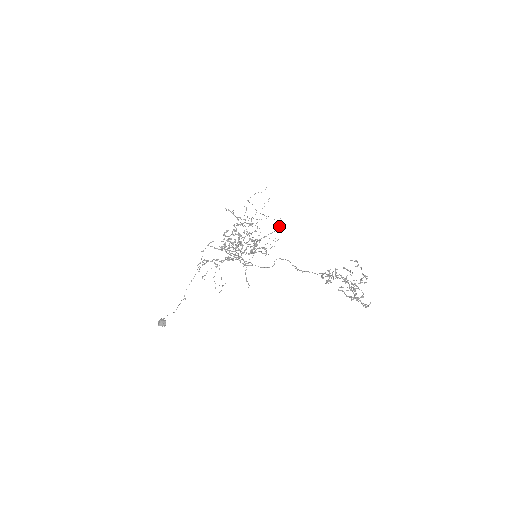
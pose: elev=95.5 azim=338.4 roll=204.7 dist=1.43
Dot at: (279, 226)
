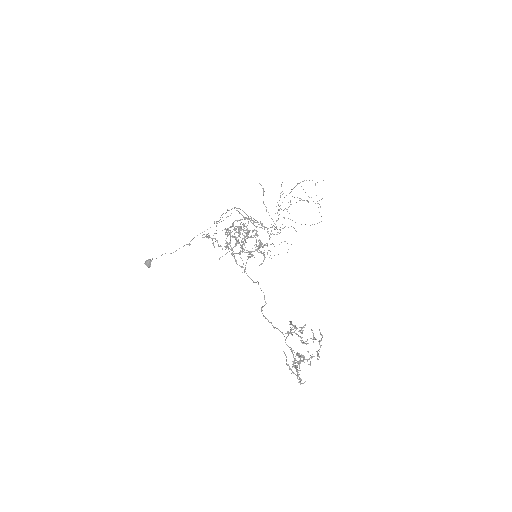
Dot at: (317, 223)
